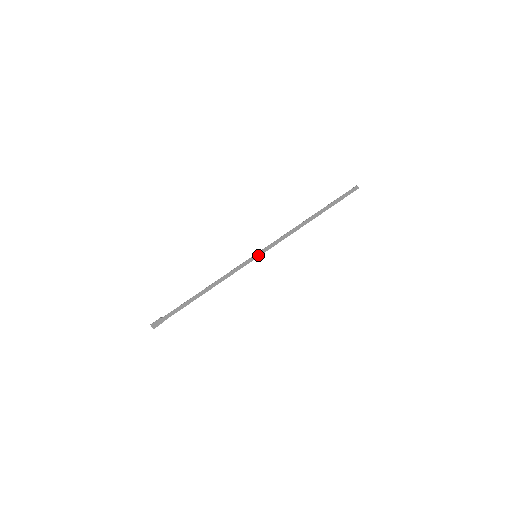
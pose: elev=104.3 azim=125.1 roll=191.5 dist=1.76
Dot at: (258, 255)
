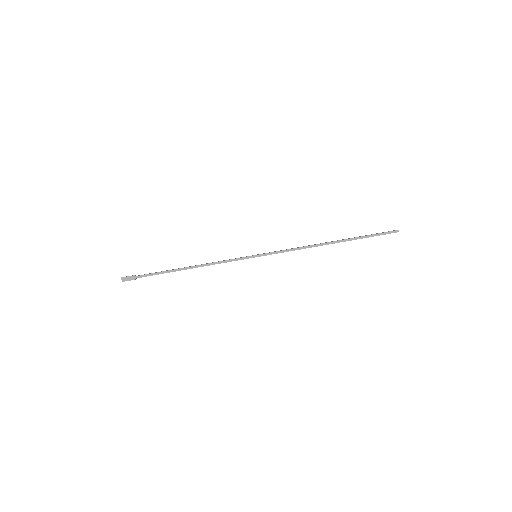
Dot at: (258, 255)
